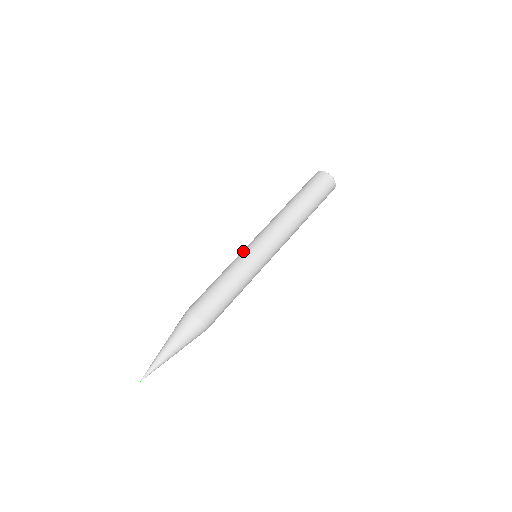
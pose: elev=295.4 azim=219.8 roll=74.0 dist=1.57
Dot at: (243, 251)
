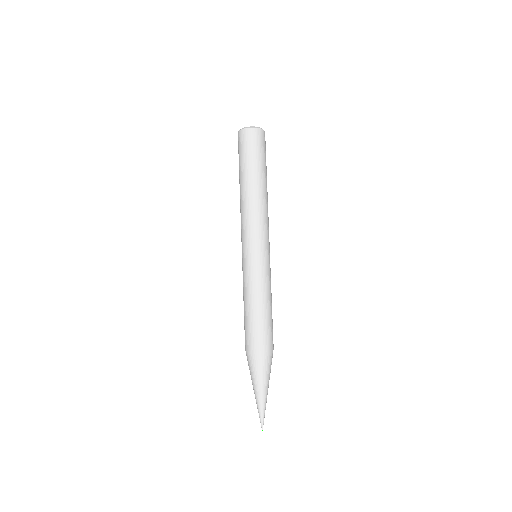
Dot at: (245, 263)
